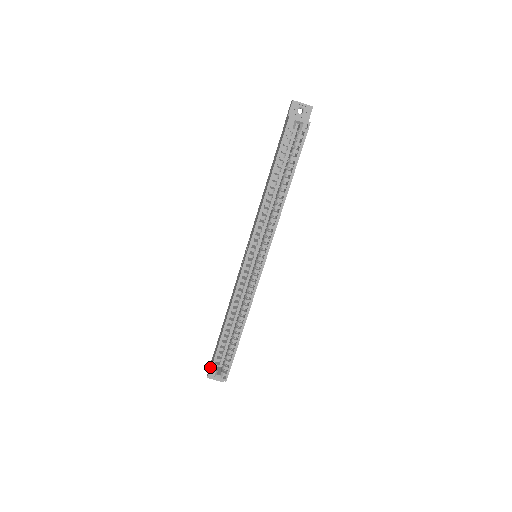
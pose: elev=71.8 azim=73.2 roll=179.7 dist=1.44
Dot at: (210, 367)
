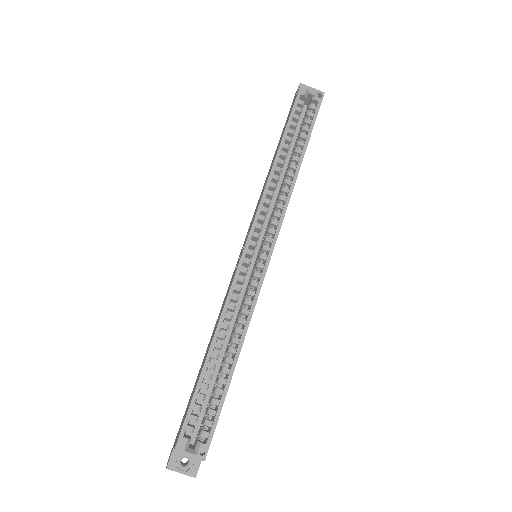
Dot at: occluded
